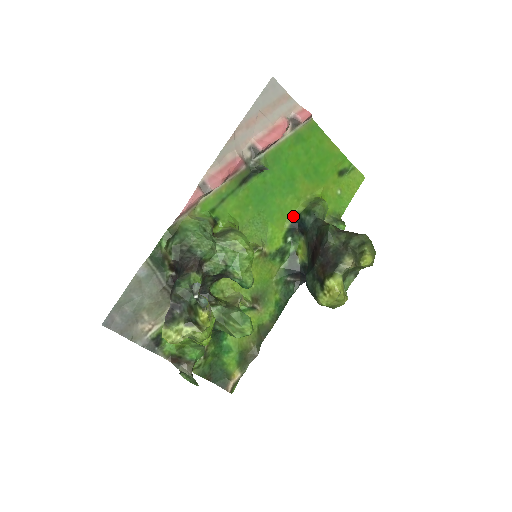
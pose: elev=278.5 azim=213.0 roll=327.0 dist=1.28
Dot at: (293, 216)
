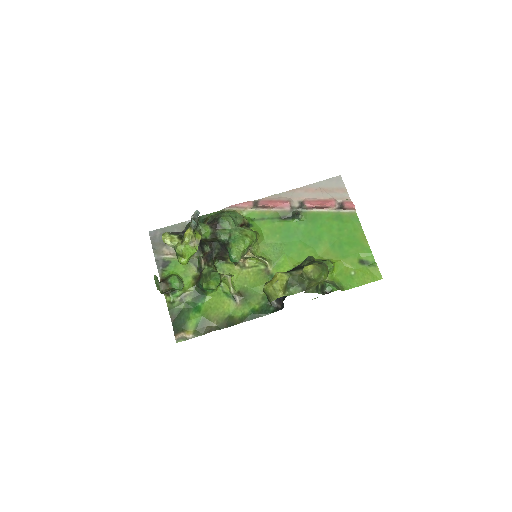
Dot at: occluded
